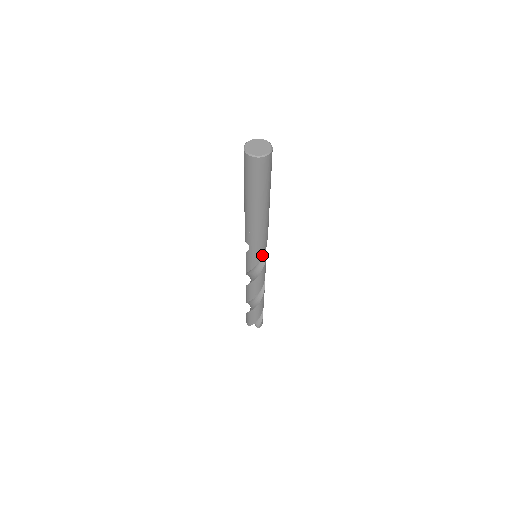
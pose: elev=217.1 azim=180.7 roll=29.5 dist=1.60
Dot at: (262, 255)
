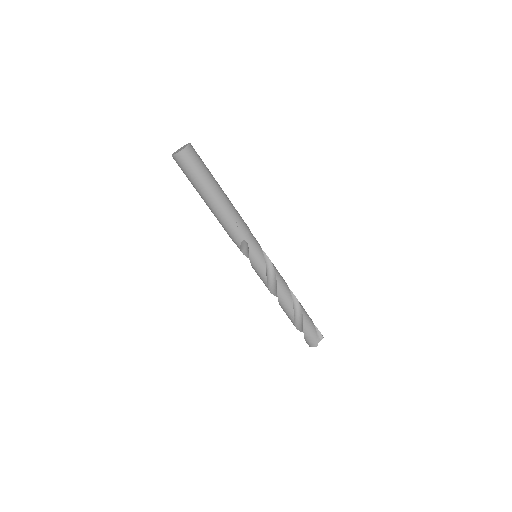
Dot at: (258, 243)
